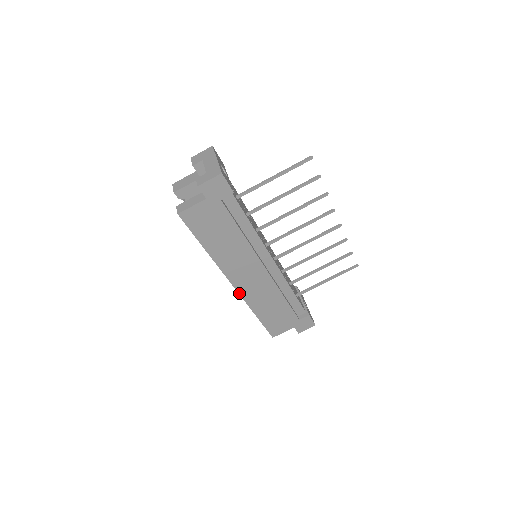
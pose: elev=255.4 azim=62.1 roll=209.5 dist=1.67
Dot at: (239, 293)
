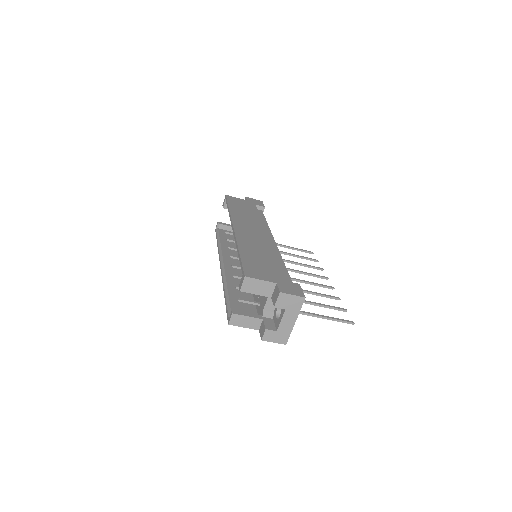
Dot at: occluded
